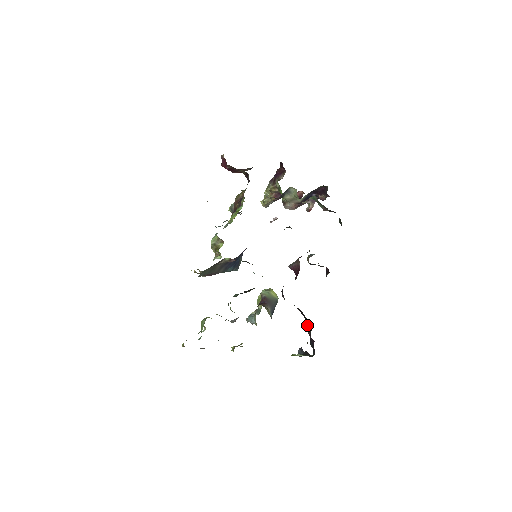
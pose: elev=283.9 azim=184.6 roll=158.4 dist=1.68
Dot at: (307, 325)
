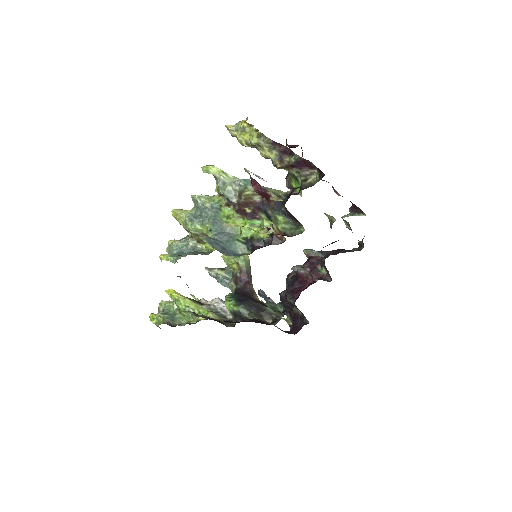
Dot at: occluded
